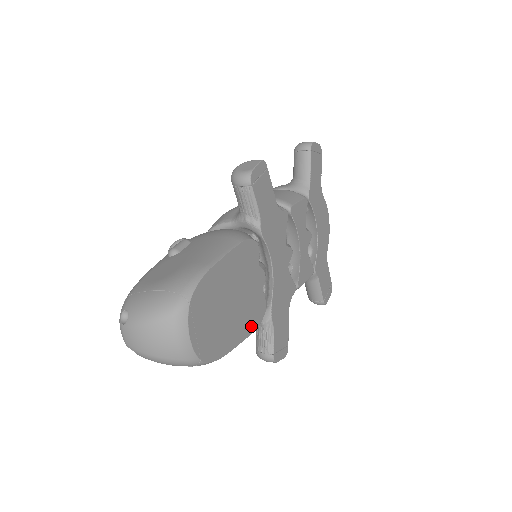
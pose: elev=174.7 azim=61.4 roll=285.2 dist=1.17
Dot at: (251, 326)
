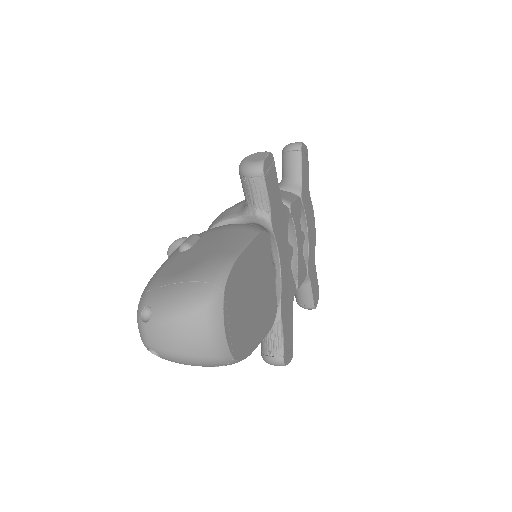
Dot at: (268, 324)
